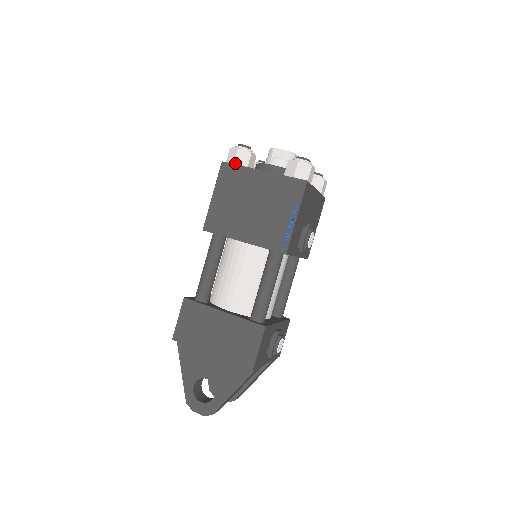
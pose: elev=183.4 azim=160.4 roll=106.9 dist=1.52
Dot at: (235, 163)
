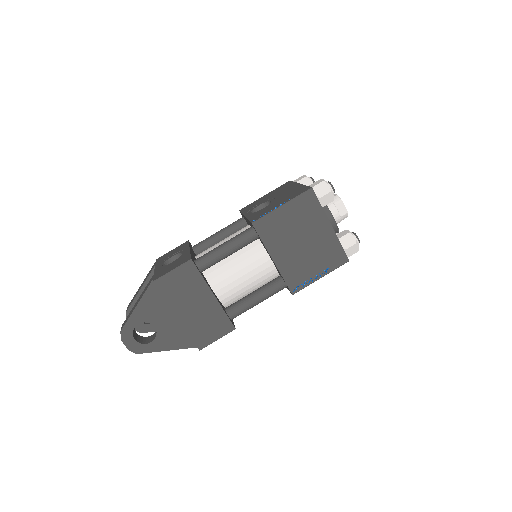
Dot at: (319, 199)
